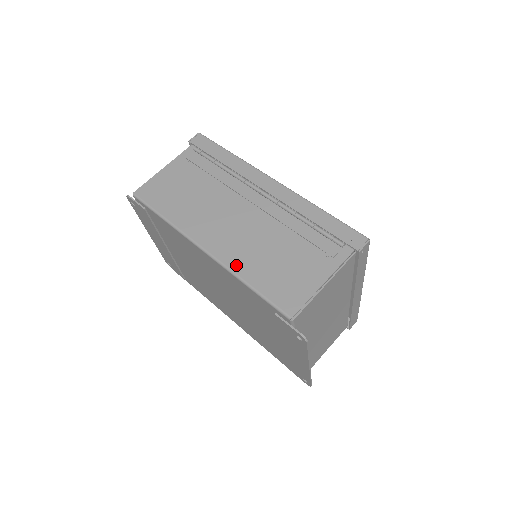
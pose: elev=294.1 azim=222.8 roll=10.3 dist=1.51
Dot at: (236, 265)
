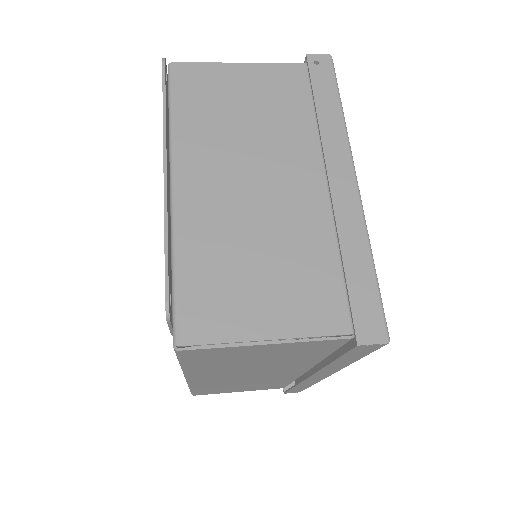
Dot at: occluded
